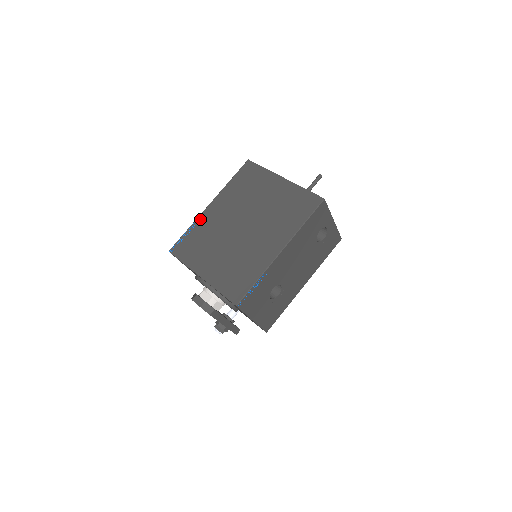
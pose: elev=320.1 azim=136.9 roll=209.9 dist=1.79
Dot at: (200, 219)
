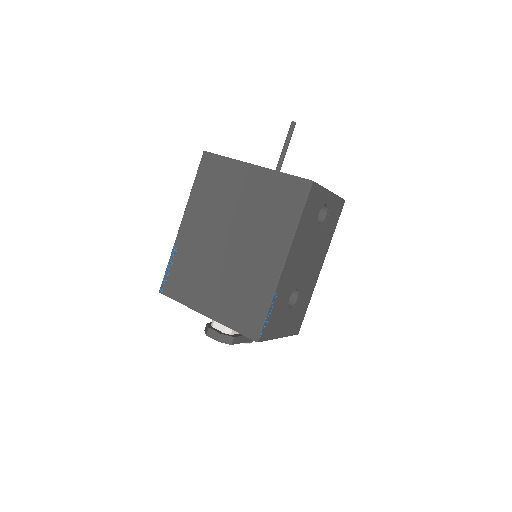
Dot at: (178, 244)
